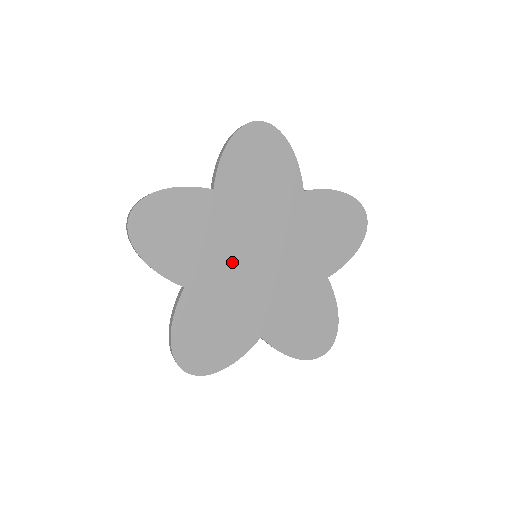
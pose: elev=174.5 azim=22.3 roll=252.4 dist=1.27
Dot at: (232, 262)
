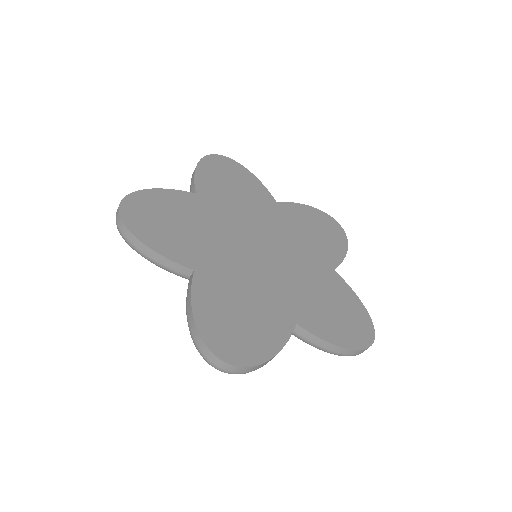
Dot at: (236, 251)
